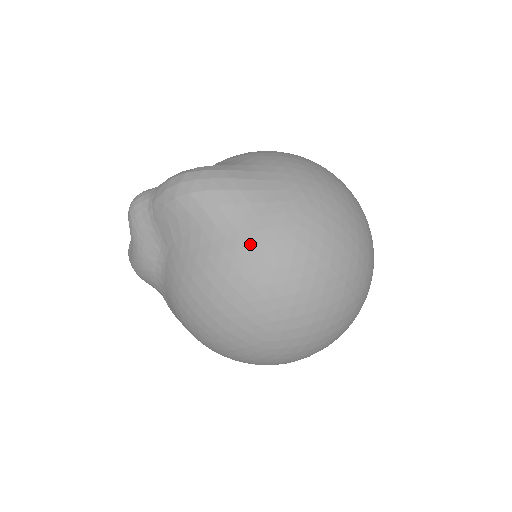
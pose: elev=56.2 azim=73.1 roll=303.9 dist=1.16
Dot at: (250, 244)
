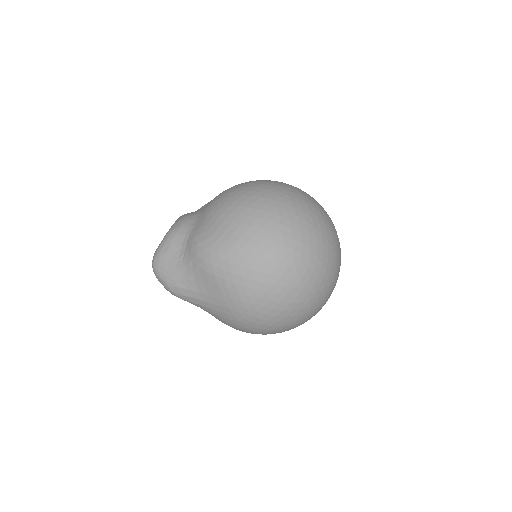
Dot at: occluded
